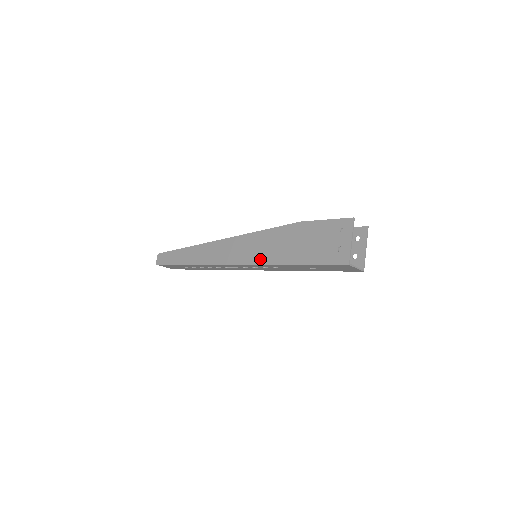
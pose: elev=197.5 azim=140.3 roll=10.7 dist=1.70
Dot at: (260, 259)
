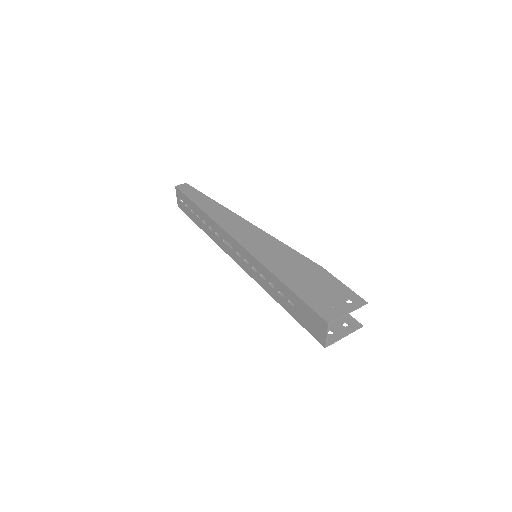
Dot at: (261, 256)
